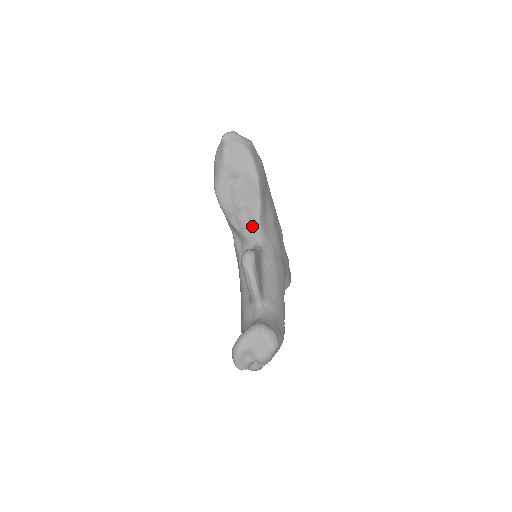
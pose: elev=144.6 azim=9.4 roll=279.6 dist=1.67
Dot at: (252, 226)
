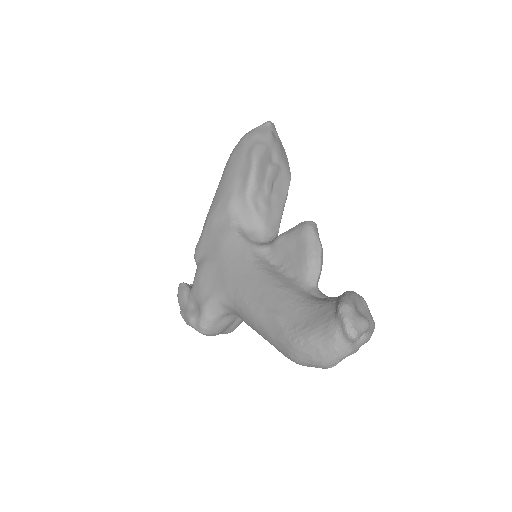
Dot at: (275, 216)
